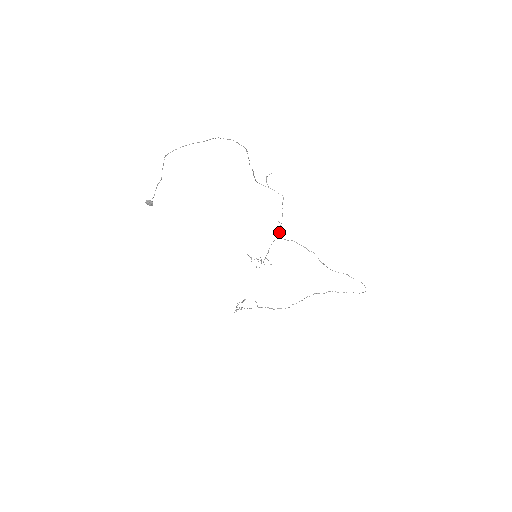
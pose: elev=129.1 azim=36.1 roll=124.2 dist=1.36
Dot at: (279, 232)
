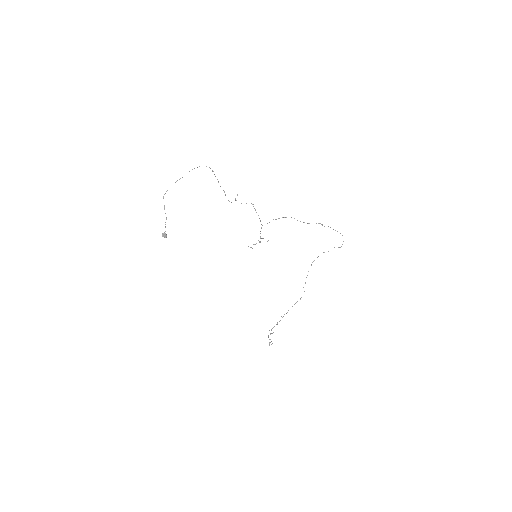
Dot at: (261, 224)
